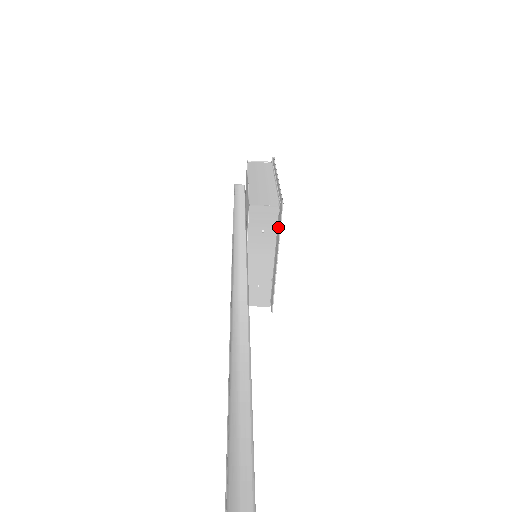
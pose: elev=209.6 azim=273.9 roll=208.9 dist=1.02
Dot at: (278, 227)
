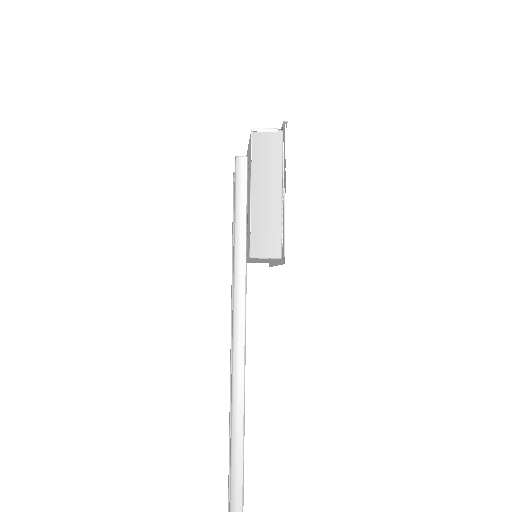
Dot at: occluded
